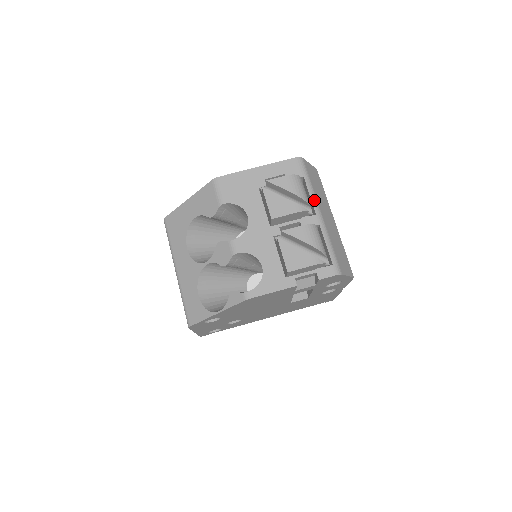
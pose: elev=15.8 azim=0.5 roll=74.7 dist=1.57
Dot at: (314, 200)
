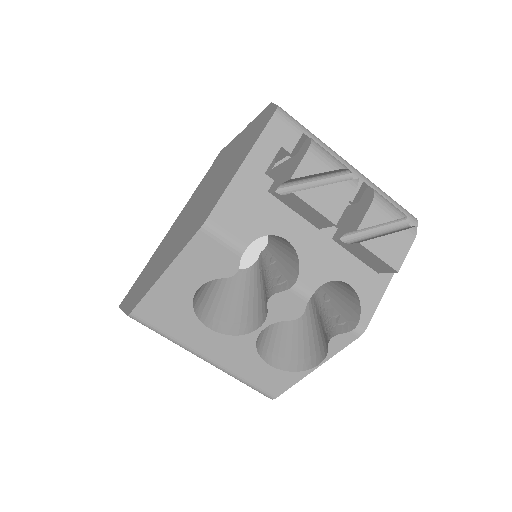
Dot at: (335, 155)
